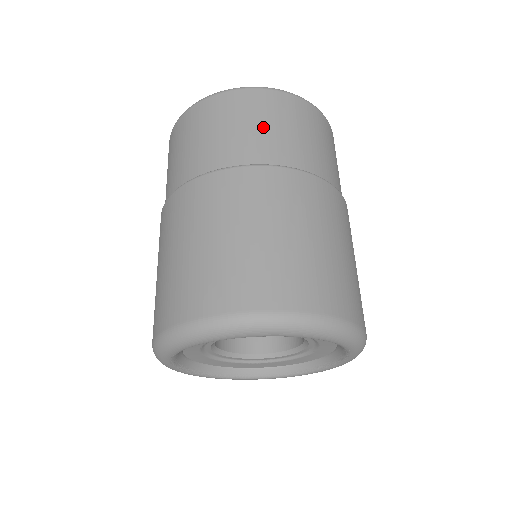
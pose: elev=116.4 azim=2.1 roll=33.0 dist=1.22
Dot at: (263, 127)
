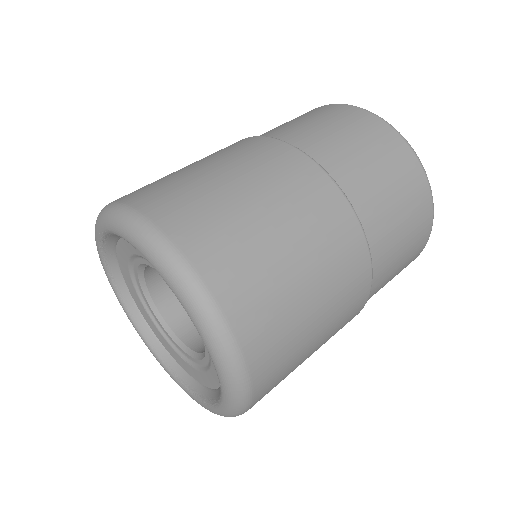
Dot at: (396, 207)
